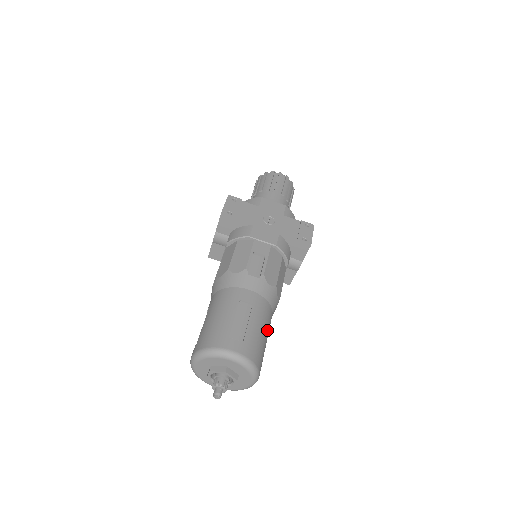
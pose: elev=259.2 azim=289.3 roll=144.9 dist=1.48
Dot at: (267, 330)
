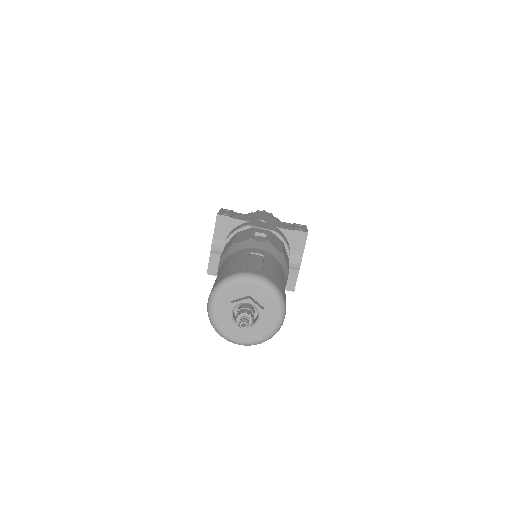
Dot at: (283, 281)
